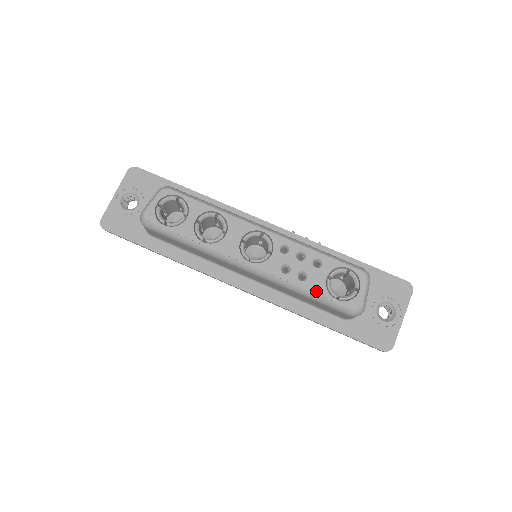
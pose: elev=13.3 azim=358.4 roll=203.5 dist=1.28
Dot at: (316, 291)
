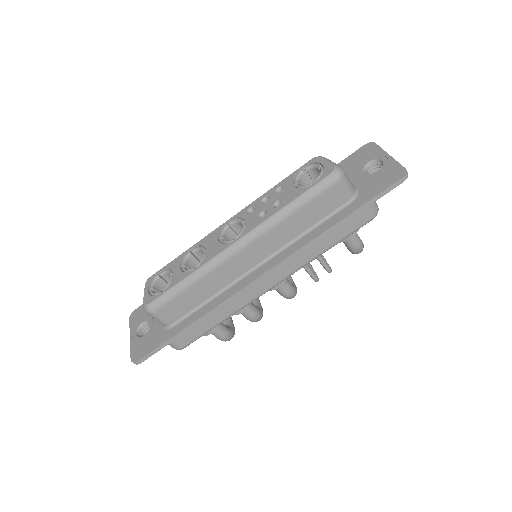
Dot at: (295, 197)
